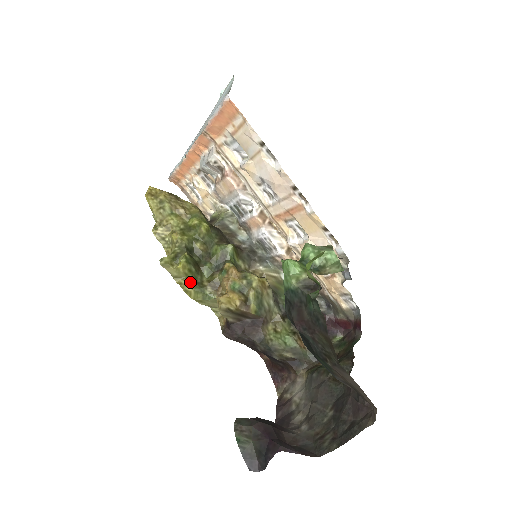
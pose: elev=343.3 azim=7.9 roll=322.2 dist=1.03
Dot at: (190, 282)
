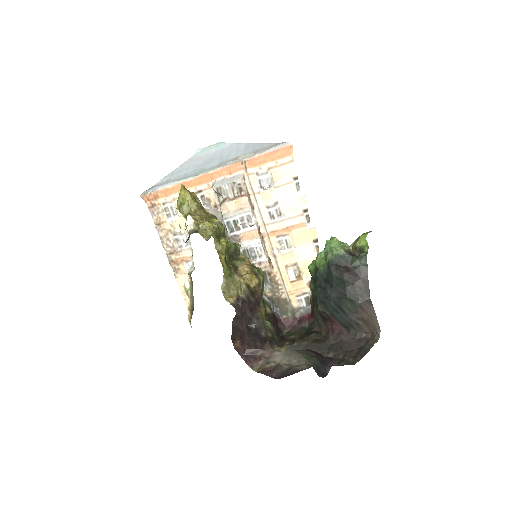
Dot at: occluded
